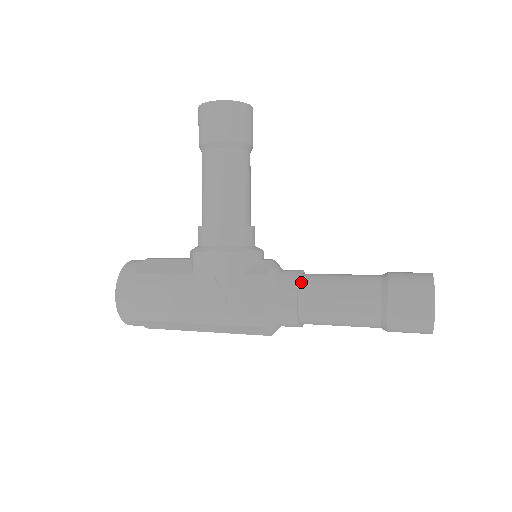
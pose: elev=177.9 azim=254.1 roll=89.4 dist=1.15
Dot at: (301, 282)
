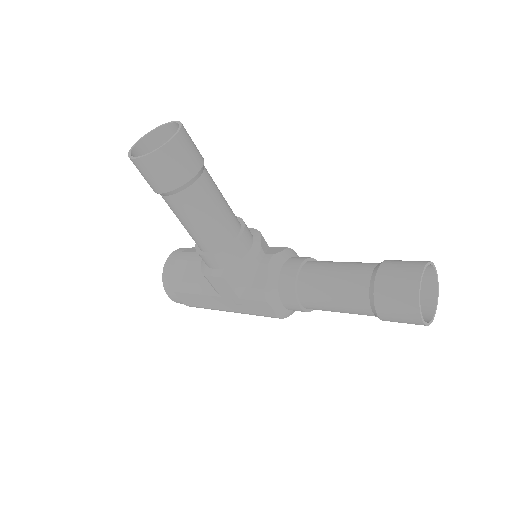
Dot at: (298, 286)
